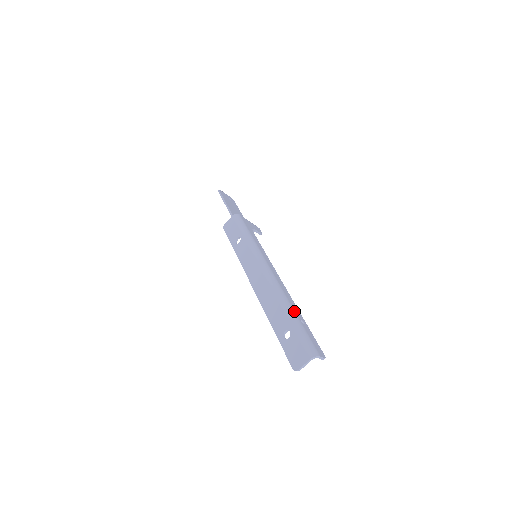
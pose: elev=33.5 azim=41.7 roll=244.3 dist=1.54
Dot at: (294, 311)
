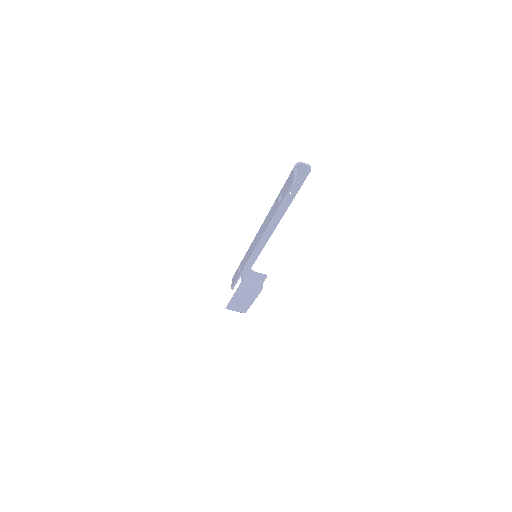
Dot at: occluded
